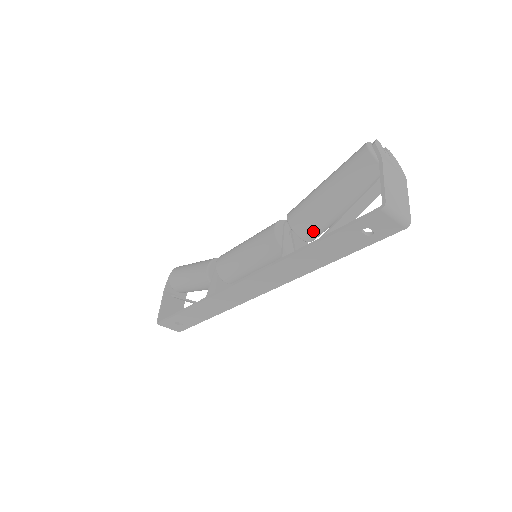
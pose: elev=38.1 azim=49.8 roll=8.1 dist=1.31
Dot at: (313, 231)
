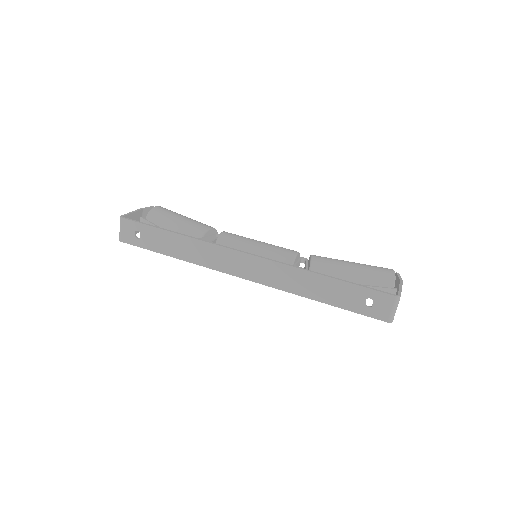
Dot at: occluded
